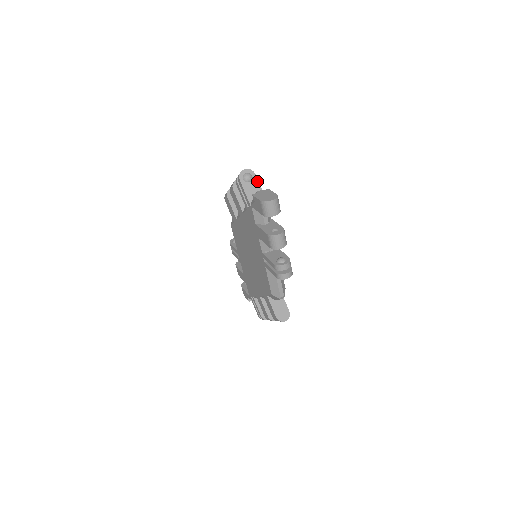
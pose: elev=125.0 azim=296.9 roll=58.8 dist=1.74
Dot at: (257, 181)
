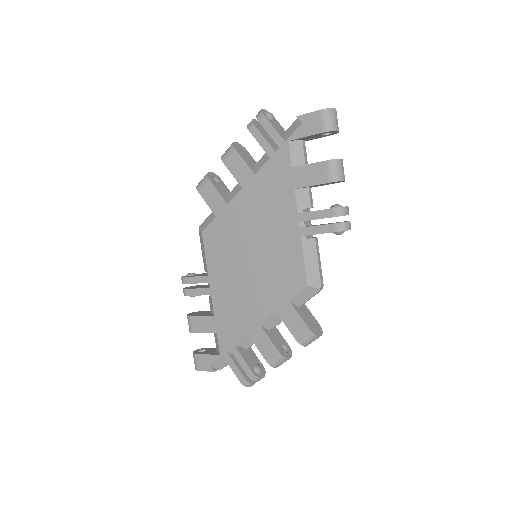
Dot at: (279, 124)
